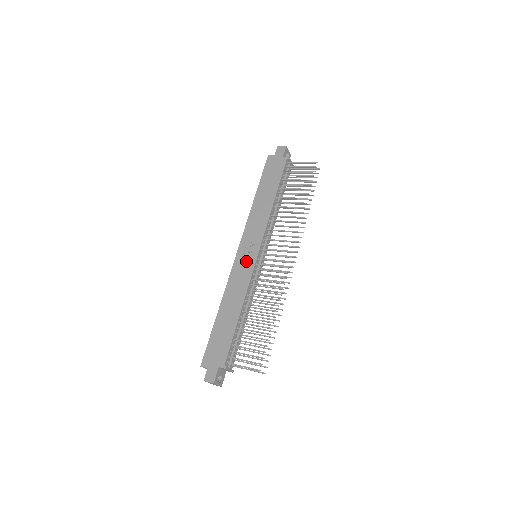
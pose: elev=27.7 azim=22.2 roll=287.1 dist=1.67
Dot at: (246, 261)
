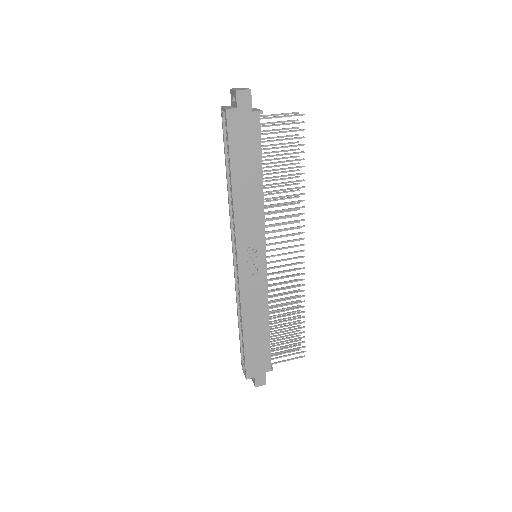
Dot at: (254, 272)
